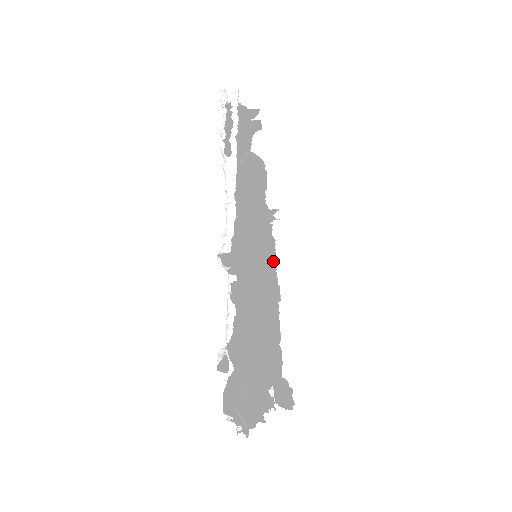
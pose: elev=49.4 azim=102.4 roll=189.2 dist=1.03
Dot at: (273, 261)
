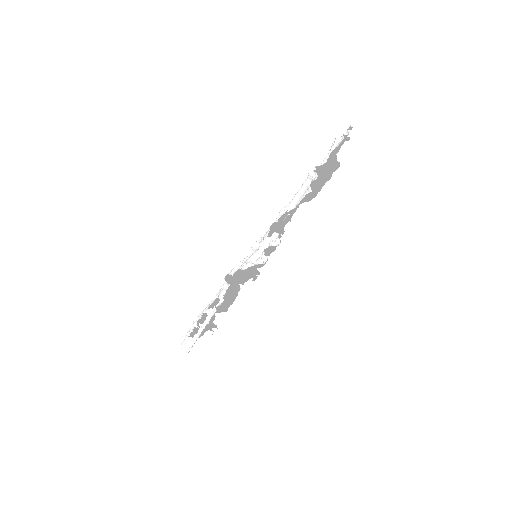
Dot at: (195, 340)
